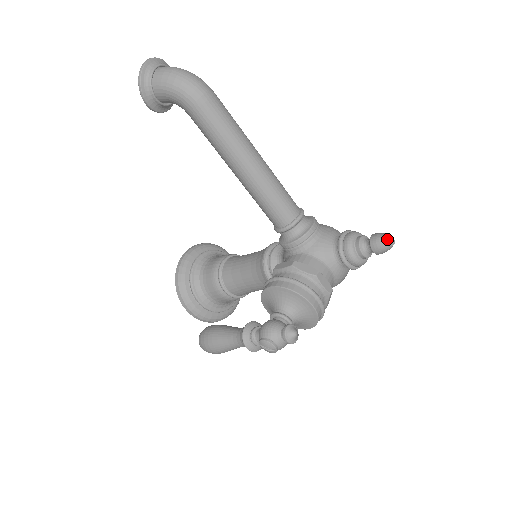
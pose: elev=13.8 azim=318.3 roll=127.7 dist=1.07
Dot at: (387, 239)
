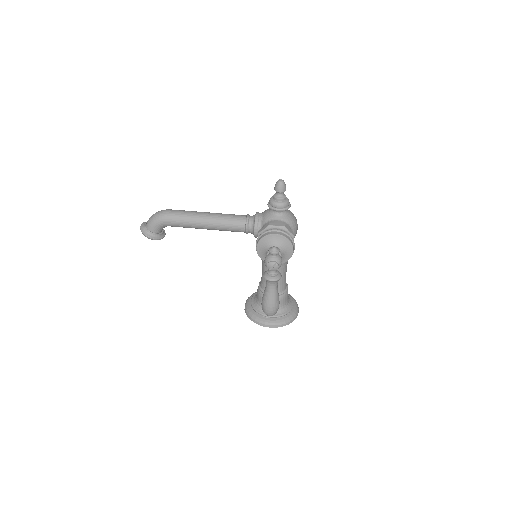
Dot at: (278, 182)
